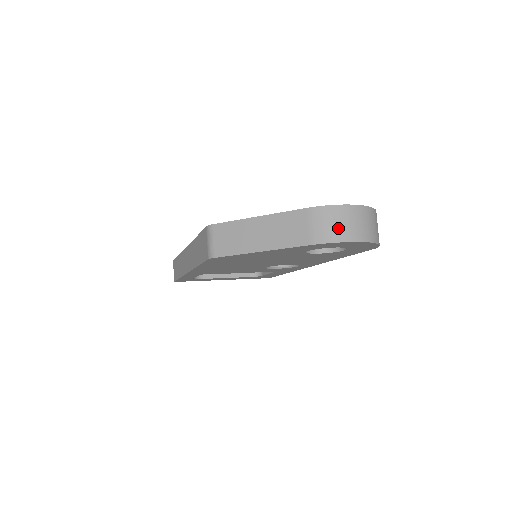
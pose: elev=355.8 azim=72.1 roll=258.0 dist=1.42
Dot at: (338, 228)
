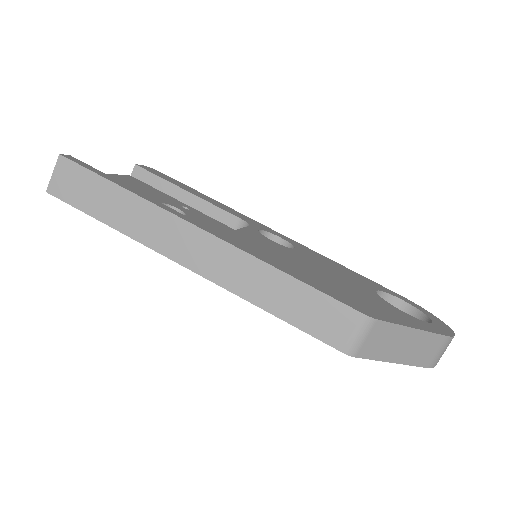
Dot at: occluded
